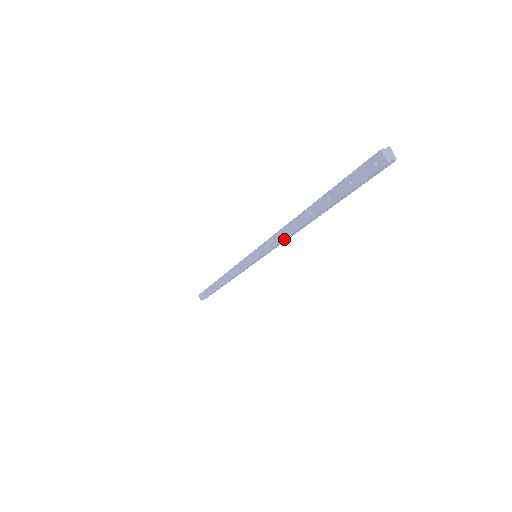
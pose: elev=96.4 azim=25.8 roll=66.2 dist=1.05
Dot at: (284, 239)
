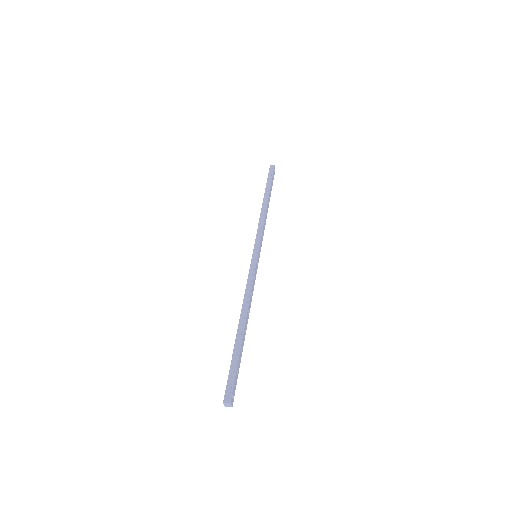
Dot at: occluded
